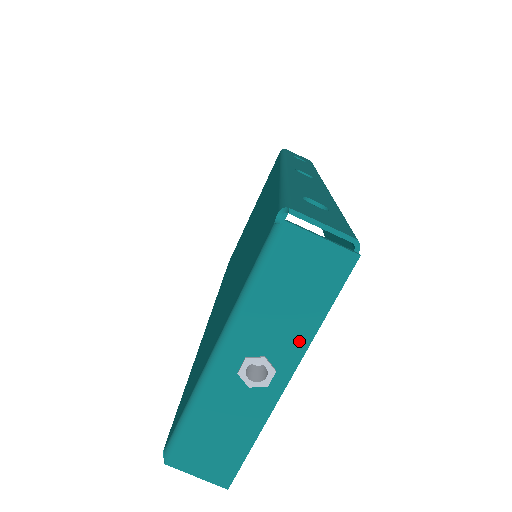
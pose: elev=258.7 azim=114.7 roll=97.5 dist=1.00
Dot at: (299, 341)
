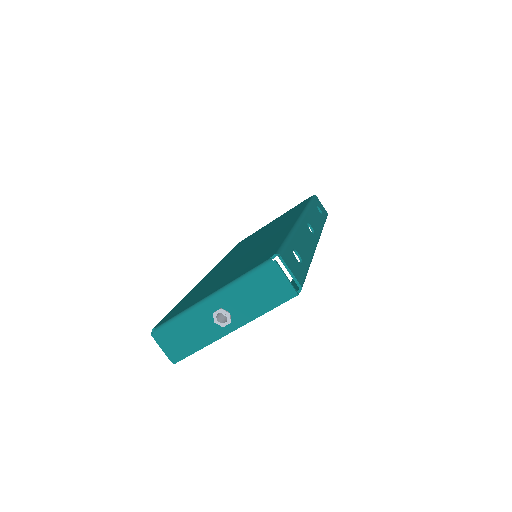
Dot at: (250, 315)
